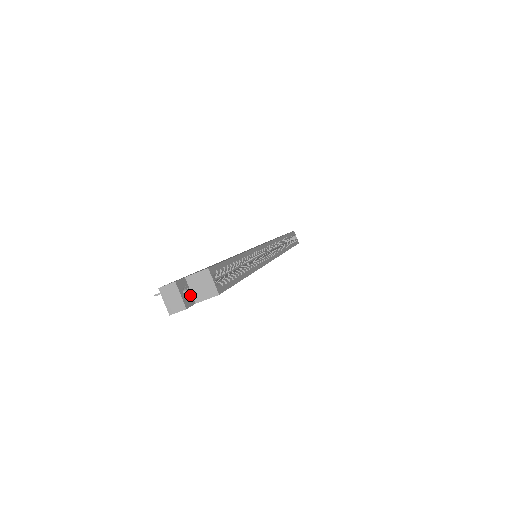
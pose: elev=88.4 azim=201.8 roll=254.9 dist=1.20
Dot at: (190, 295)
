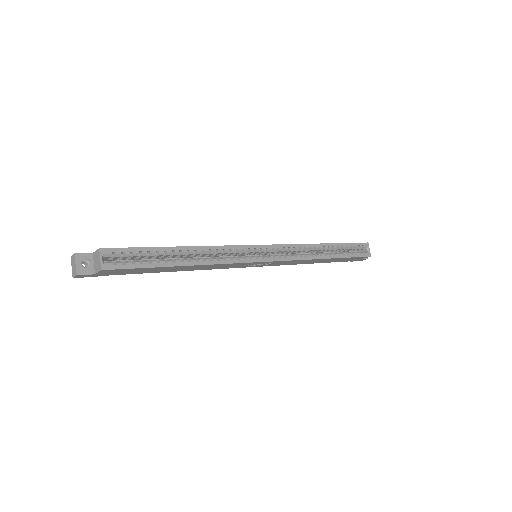
Dot at: (91, 267)
